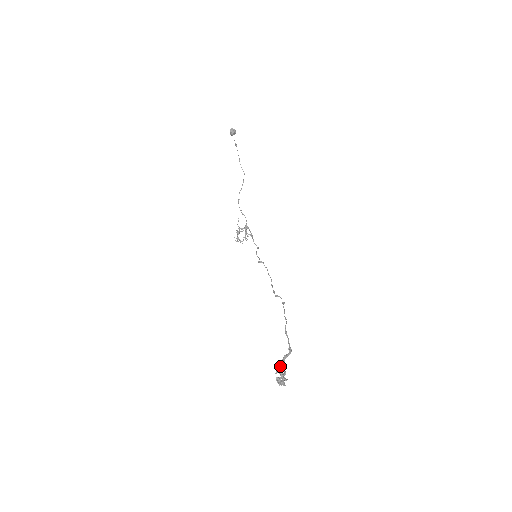
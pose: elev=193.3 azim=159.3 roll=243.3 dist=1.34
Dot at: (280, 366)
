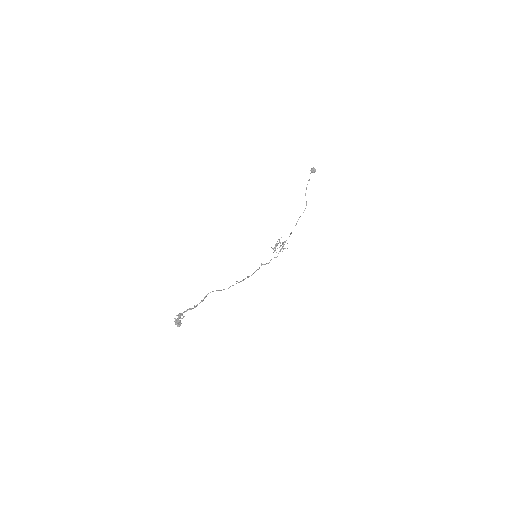
Dot at: occluded
